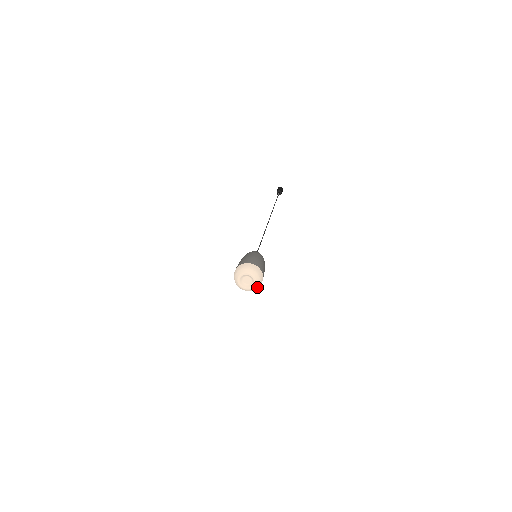
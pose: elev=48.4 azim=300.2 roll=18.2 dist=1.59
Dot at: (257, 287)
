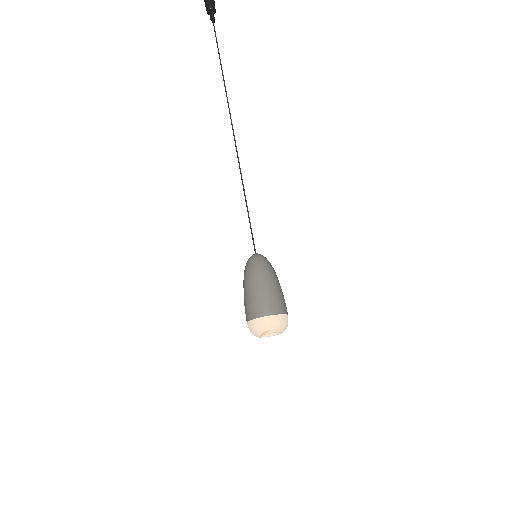
Dot at: occluded
